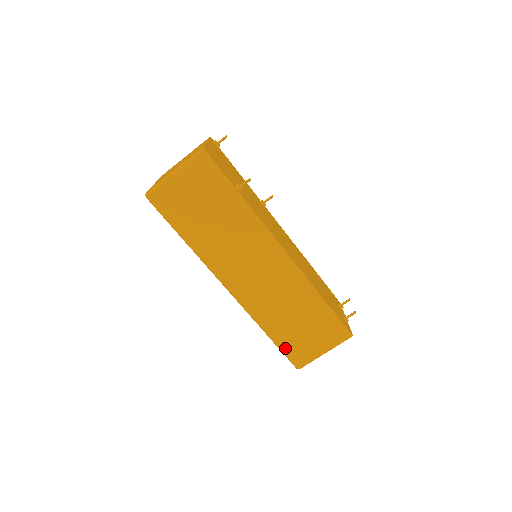
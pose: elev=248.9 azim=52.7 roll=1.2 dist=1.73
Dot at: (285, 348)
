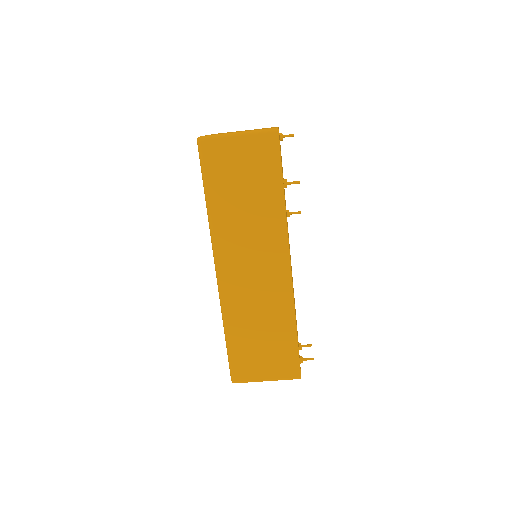
Dot at: (234, 355)
